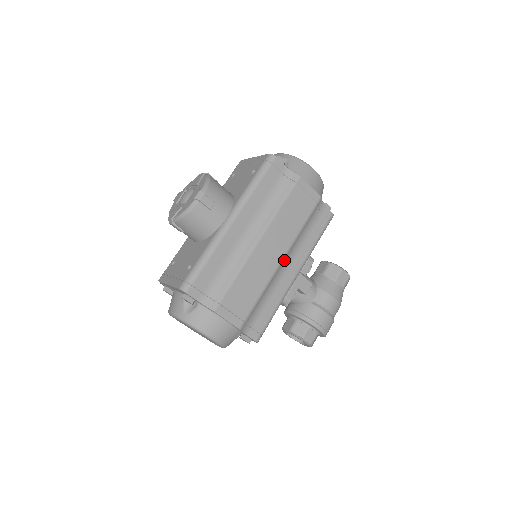
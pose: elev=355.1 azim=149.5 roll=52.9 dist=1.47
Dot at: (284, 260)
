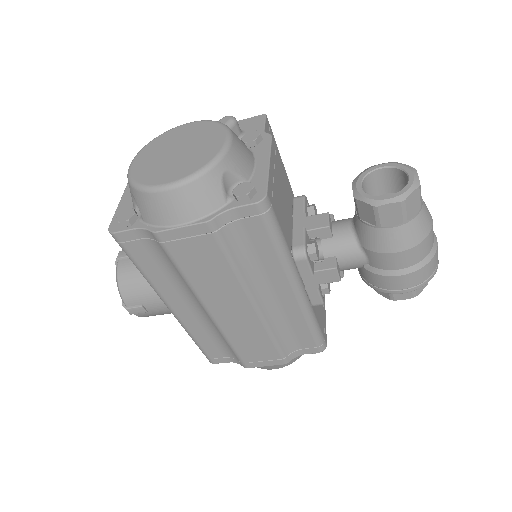
Dot at: (258, 300)
